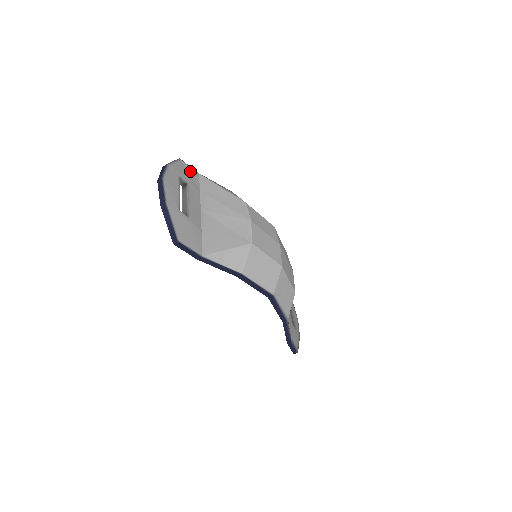
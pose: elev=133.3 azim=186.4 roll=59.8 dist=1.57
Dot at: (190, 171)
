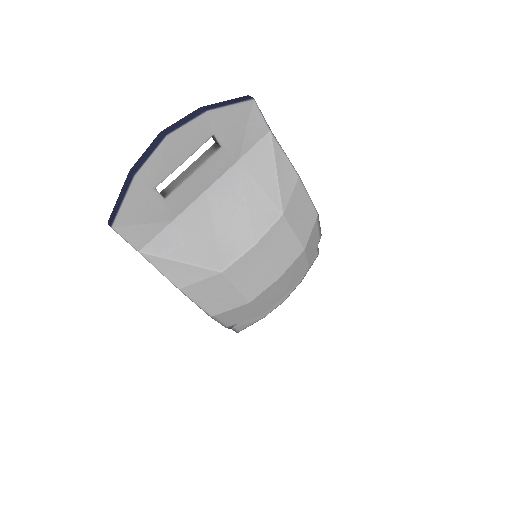
Dot at: (254, 124)
